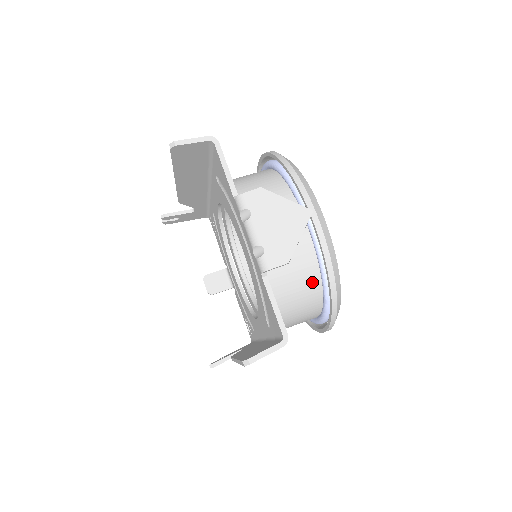
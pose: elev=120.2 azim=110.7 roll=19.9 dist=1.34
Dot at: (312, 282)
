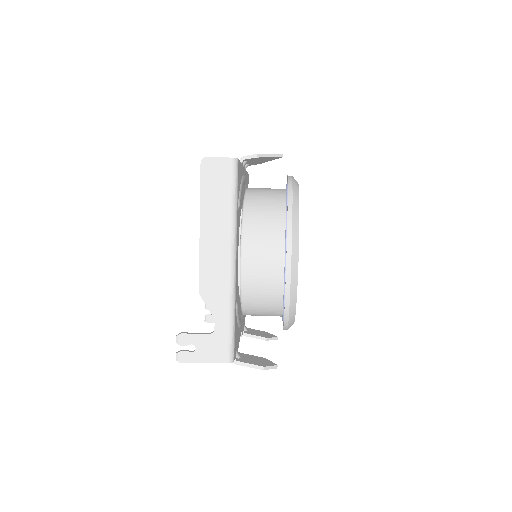
Dot at: (279, 200)
